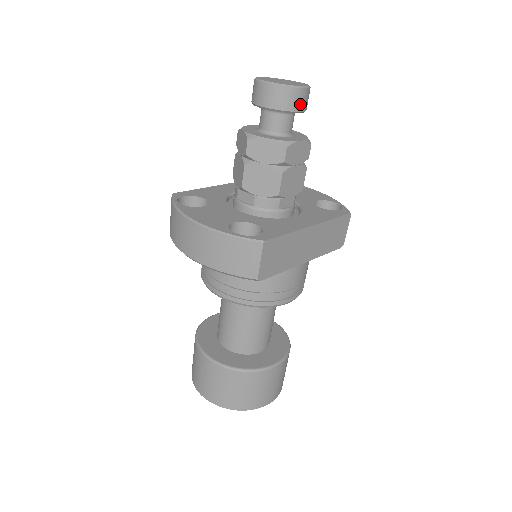
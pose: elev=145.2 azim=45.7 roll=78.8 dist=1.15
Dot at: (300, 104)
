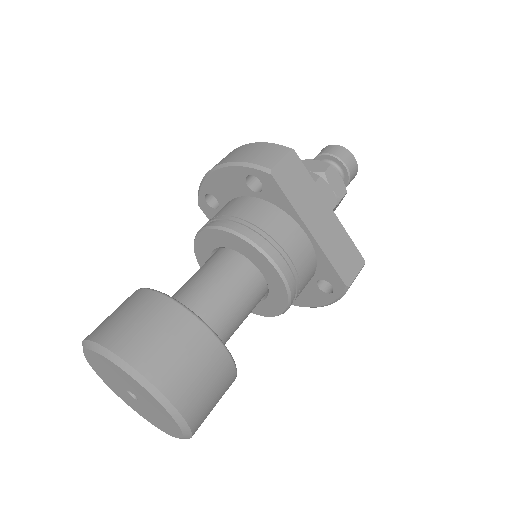
Dot at: (348, 162)
